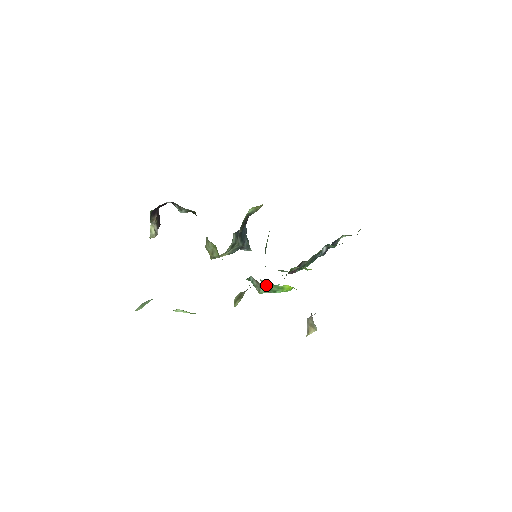
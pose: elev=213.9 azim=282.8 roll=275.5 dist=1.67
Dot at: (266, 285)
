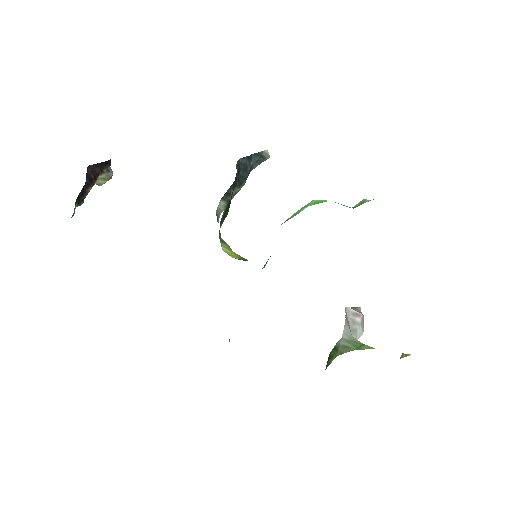
Dot at: occluded
